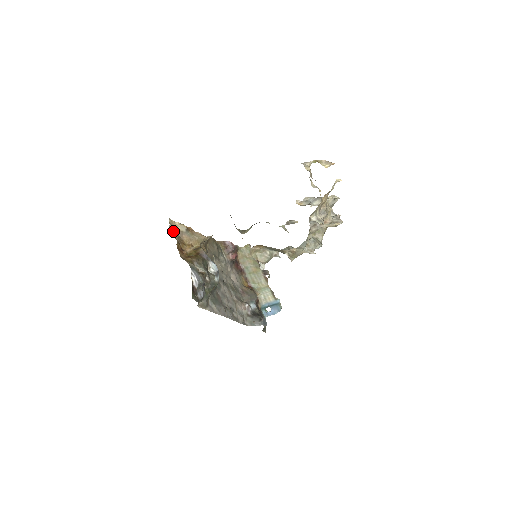
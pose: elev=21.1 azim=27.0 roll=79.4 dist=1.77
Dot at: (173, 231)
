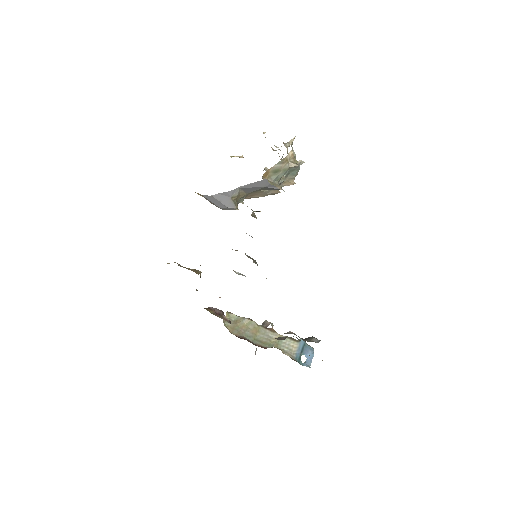
Dot at: occluded
